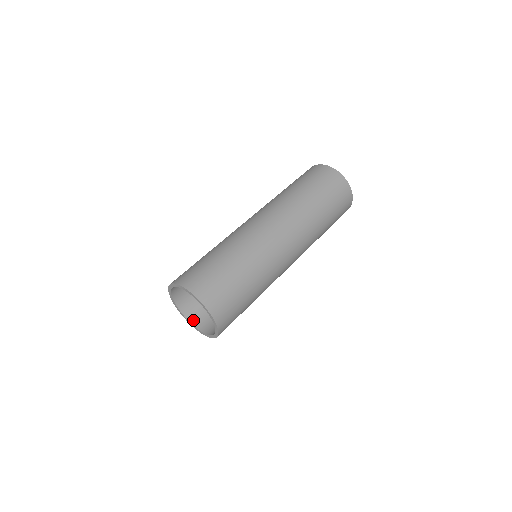
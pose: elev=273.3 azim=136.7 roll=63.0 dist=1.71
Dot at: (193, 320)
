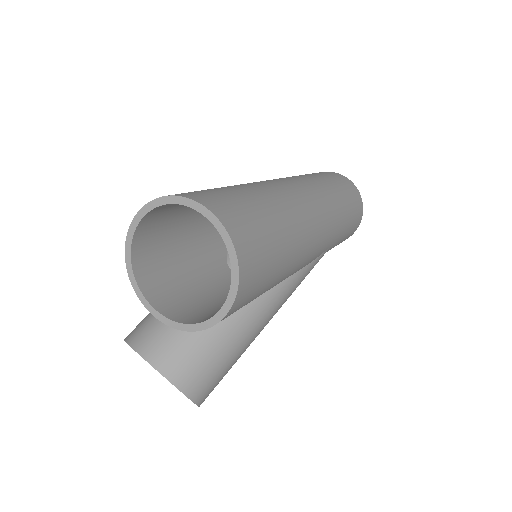
Dot at: (170, 314)
